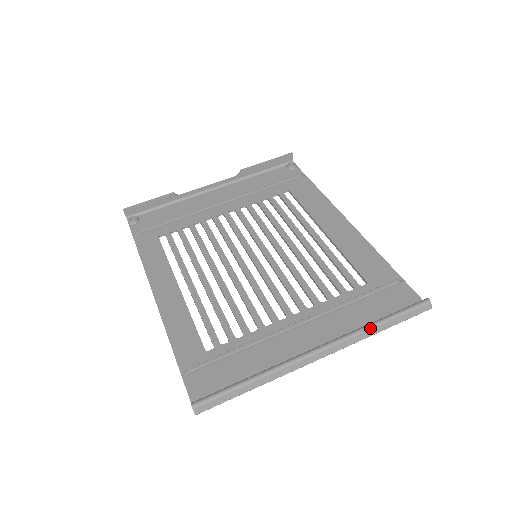
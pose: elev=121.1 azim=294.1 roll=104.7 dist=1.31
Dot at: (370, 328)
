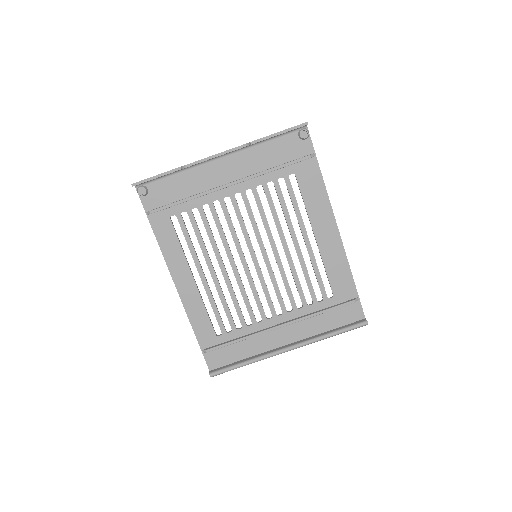
Dot at: occluded
